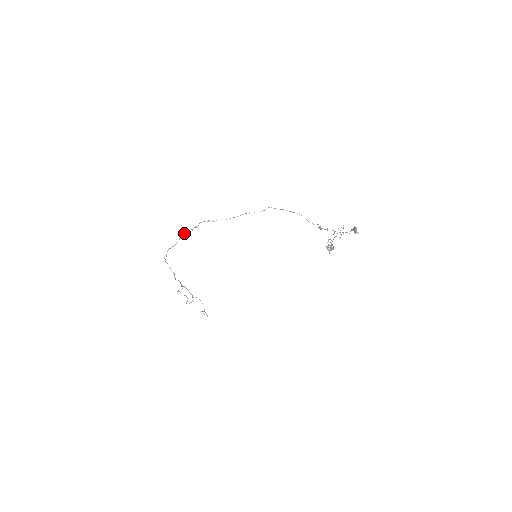
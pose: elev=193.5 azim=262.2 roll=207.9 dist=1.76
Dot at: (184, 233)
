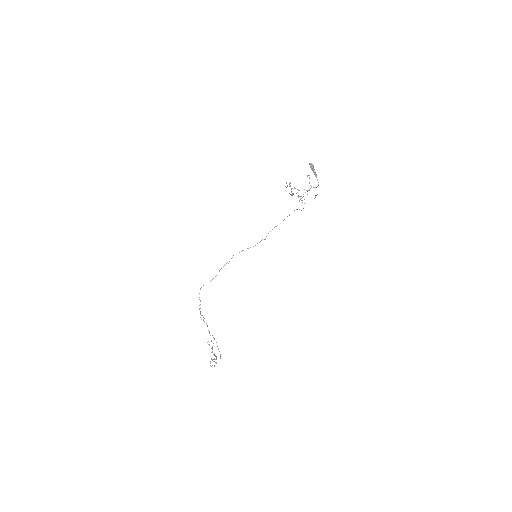
Dot at: (219, 270)
